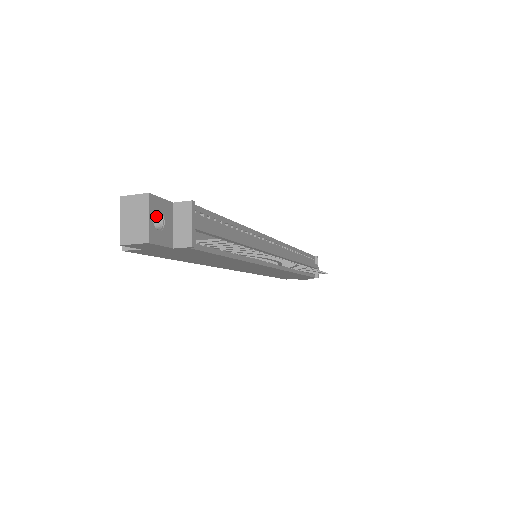
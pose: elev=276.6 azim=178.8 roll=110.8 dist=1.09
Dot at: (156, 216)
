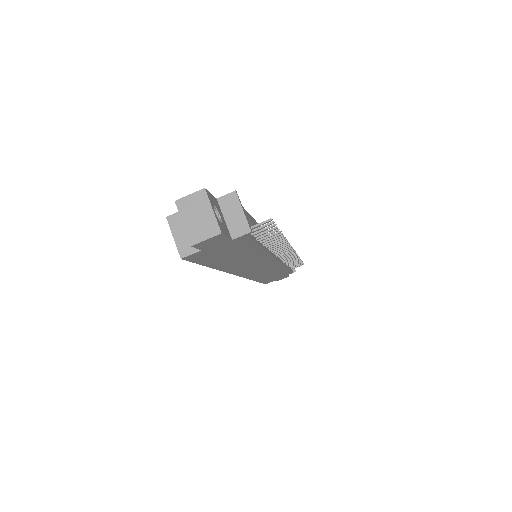
Dot at: occluded
